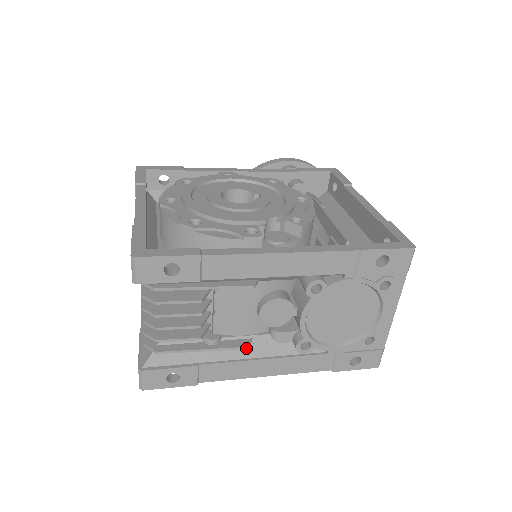
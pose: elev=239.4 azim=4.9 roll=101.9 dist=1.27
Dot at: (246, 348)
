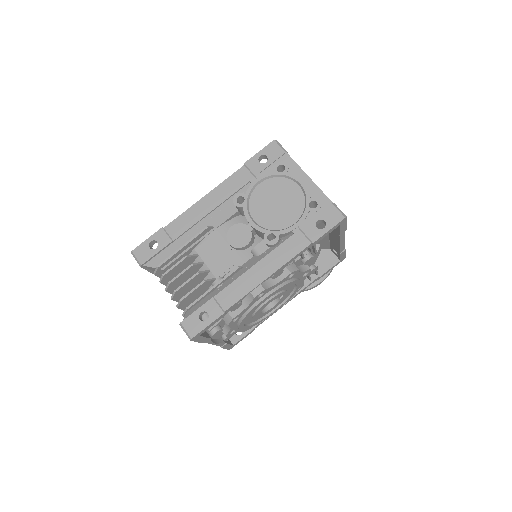
Dot at: (237, 268)
